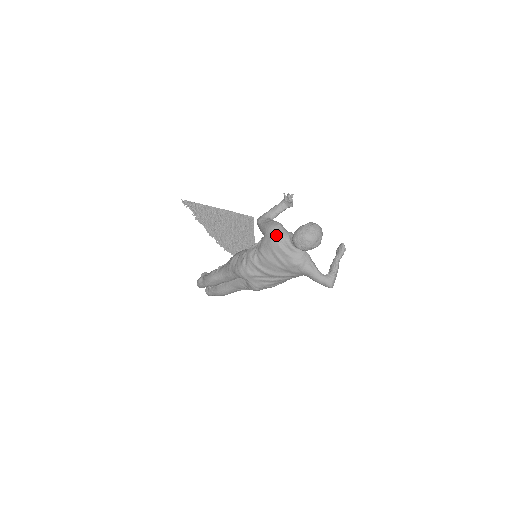
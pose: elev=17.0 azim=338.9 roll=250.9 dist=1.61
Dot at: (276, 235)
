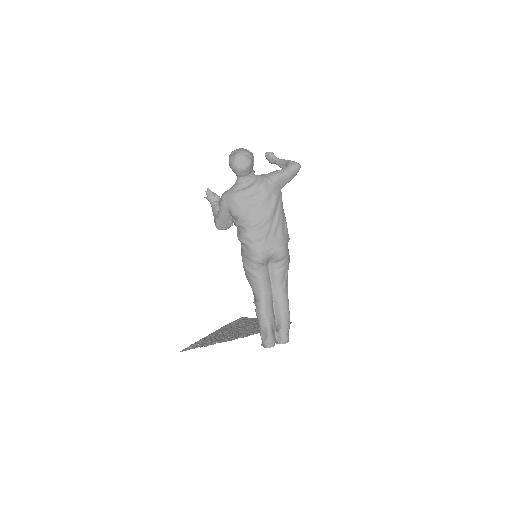
Dot at: (230, 193)
